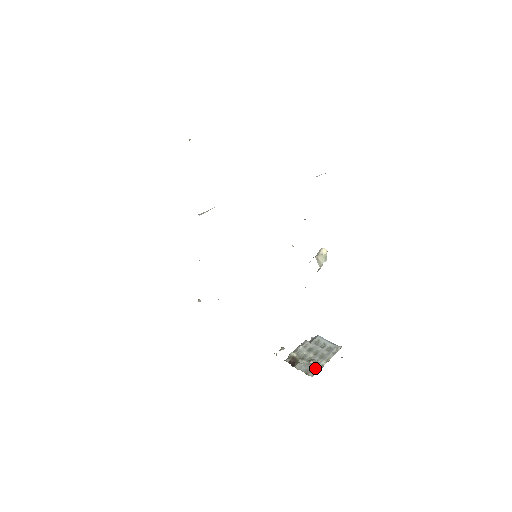
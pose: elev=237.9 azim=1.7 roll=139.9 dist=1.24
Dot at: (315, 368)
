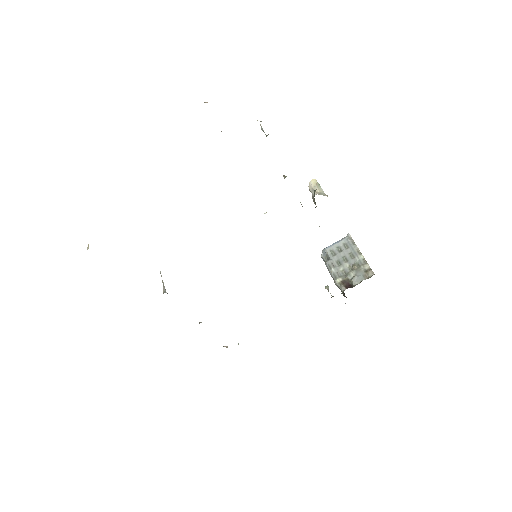
Dot at: (364, 267)
